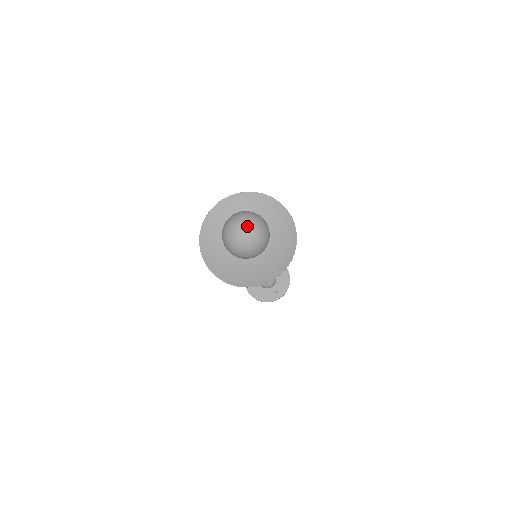
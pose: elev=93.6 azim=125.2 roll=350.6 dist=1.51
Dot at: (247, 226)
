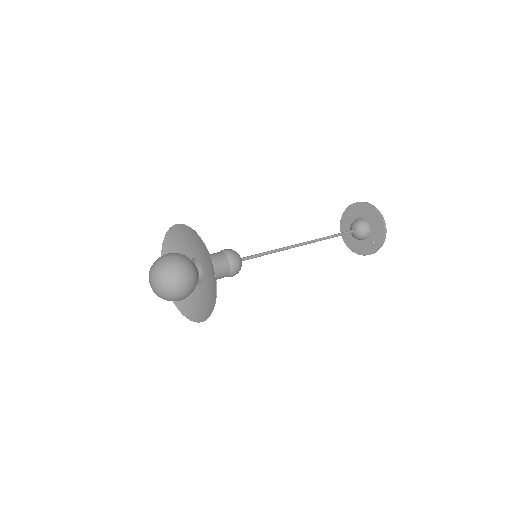
Dot at: (153, 279)
